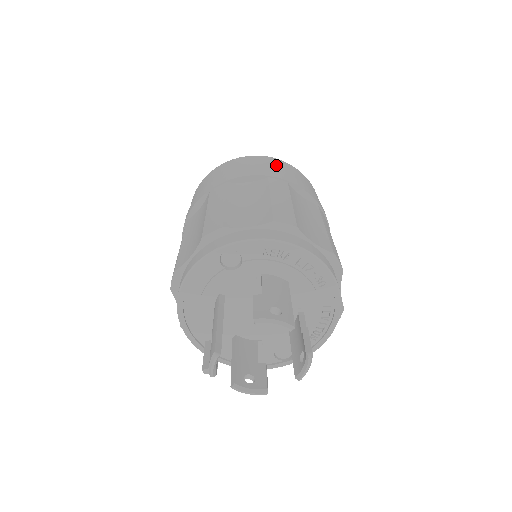
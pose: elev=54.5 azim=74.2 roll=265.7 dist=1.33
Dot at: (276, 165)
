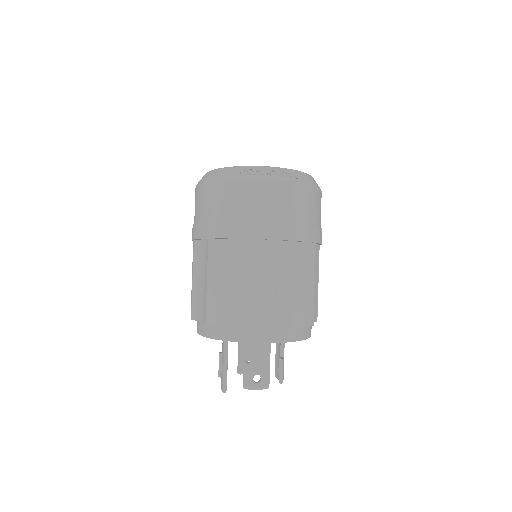
Dot at: (269, 201)
